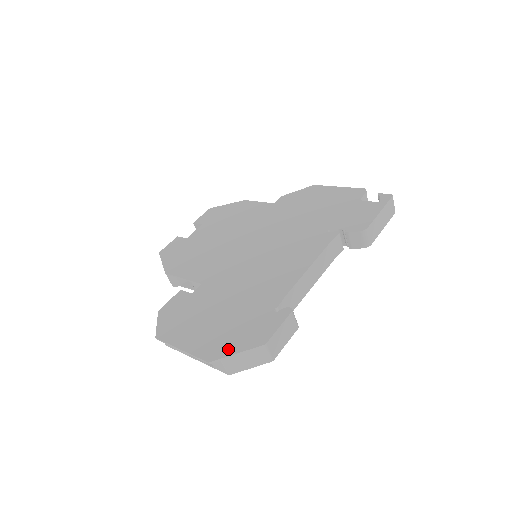
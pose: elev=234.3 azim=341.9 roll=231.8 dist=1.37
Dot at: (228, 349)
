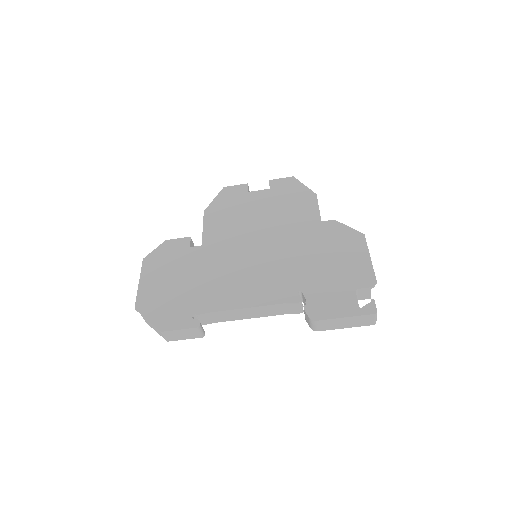
Dot at: (149, 312)
